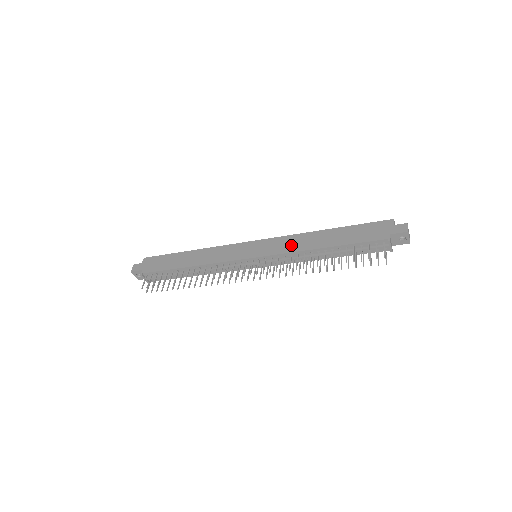
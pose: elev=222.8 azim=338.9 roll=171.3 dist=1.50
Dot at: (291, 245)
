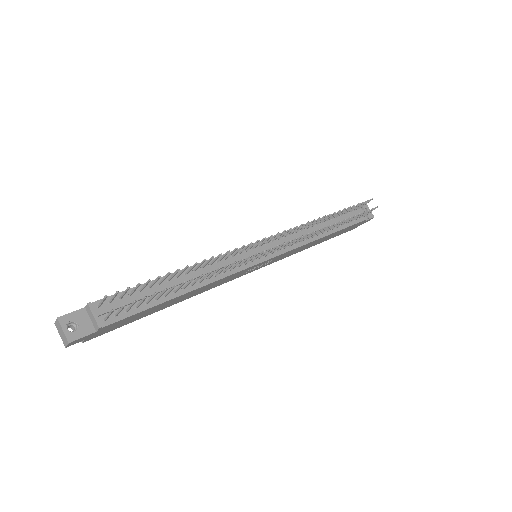
Dot at: occluded
